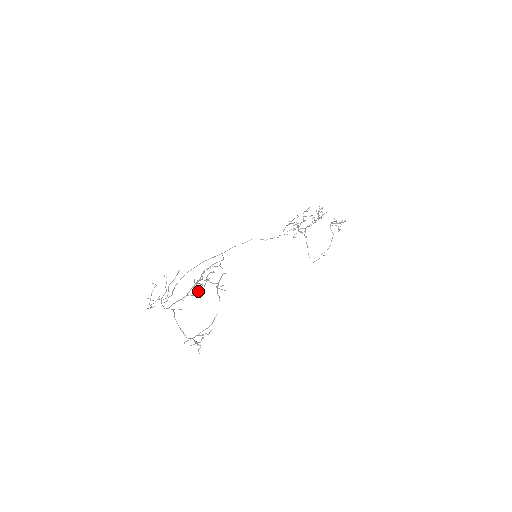
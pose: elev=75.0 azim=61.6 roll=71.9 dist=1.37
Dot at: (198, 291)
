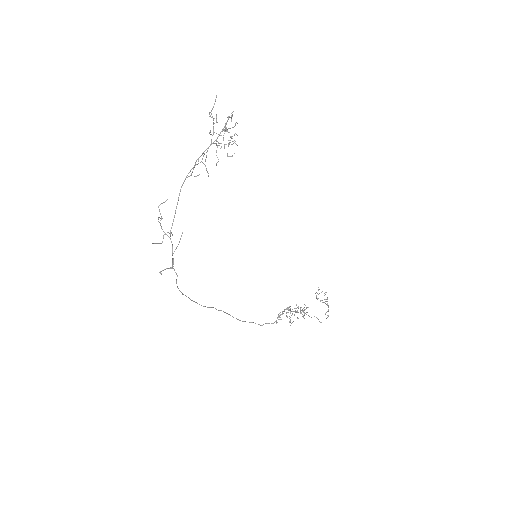
Dot at: (214, 118)
